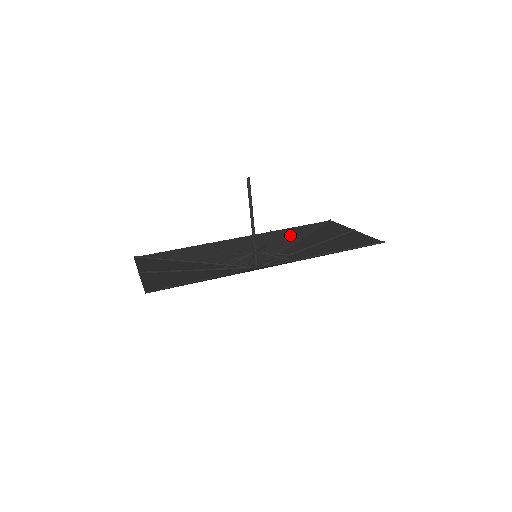
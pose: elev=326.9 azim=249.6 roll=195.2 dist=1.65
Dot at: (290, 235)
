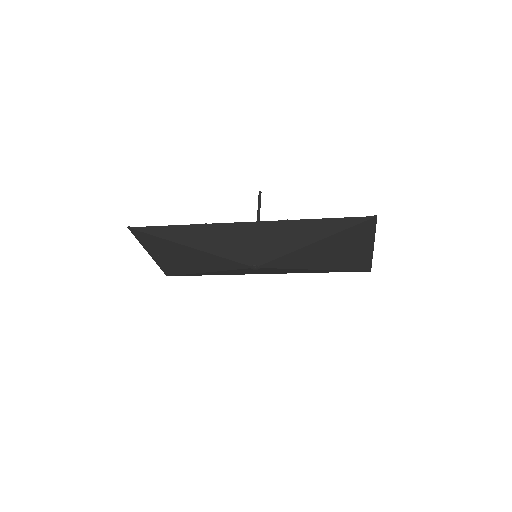
Dot at: (314, 271)
